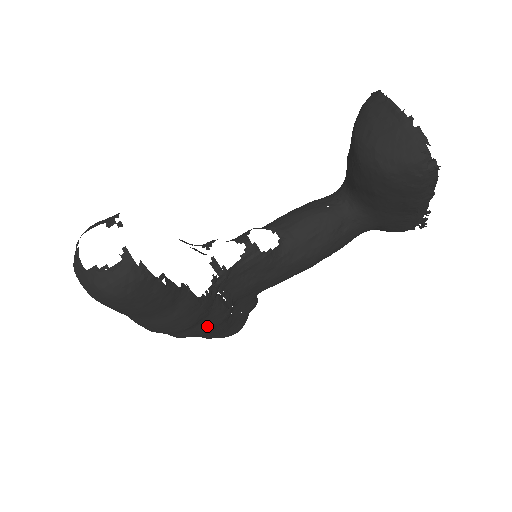
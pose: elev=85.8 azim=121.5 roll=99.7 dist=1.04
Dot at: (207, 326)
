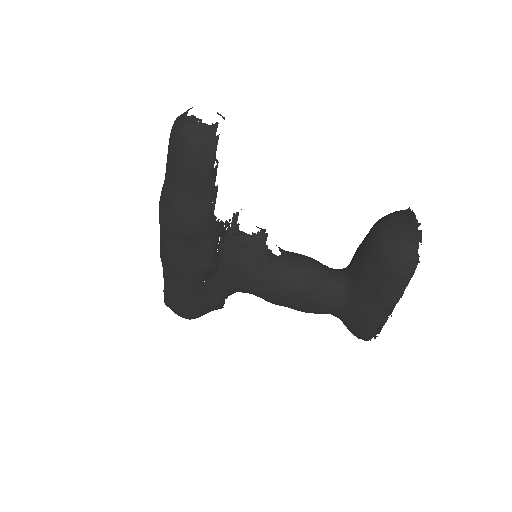
Dot at: (190, 259)
